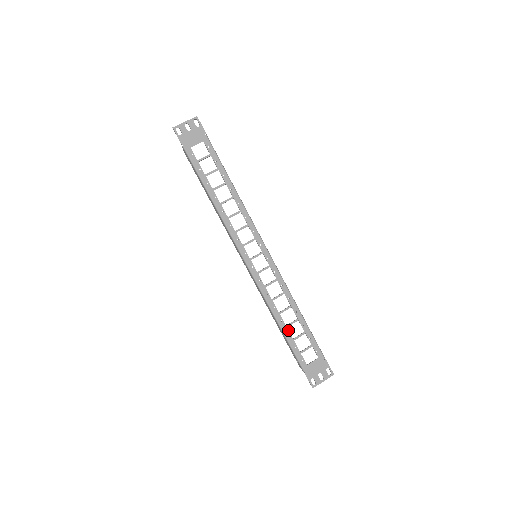
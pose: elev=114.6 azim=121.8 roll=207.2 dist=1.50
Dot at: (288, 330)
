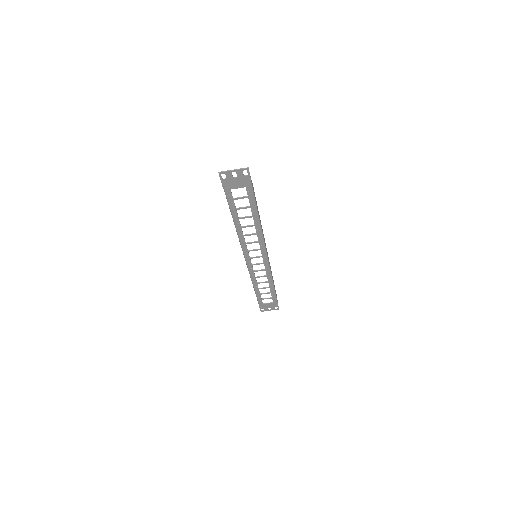
Dot at: occluded
